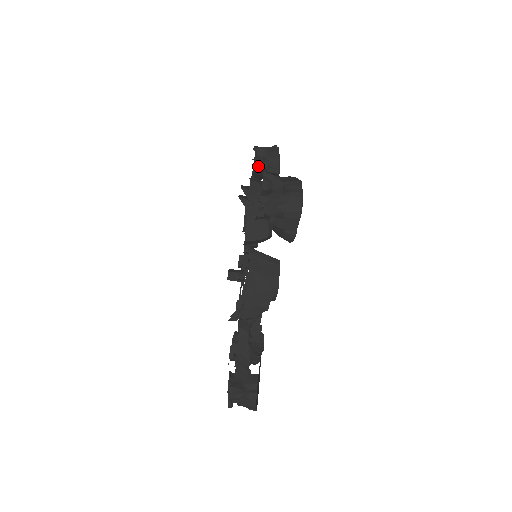
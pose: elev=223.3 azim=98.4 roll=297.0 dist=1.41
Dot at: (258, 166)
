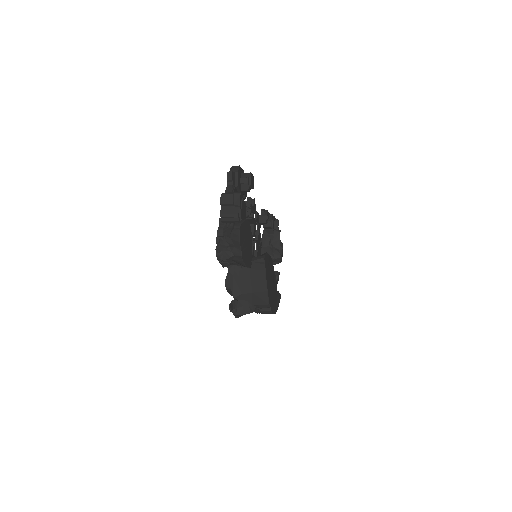
Dot at: (228, 265)
